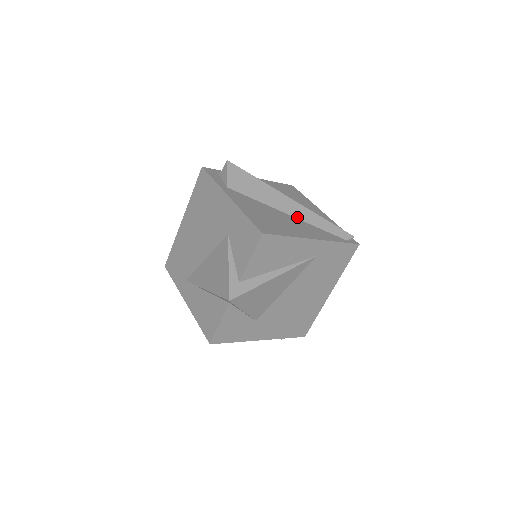
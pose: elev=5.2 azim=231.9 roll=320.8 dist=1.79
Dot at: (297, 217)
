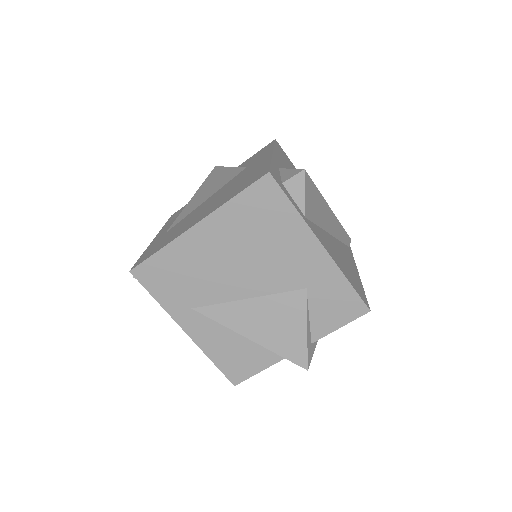
Dot at: (334, 235)
